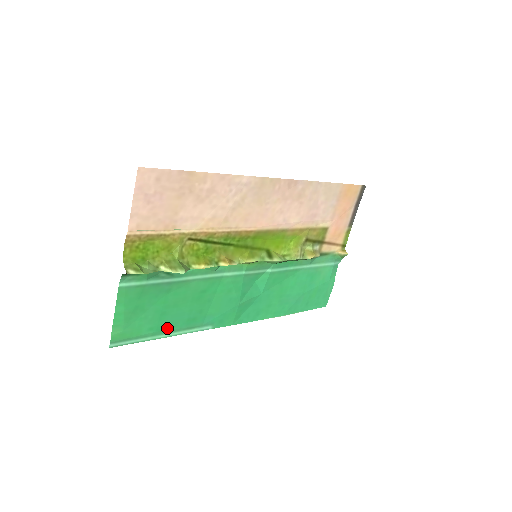
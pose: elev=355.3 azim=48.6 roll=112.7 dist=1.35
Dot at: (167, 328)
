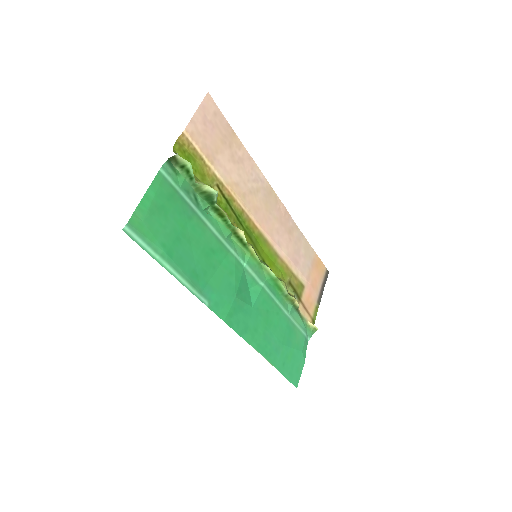
Dot at: (175, 261)
